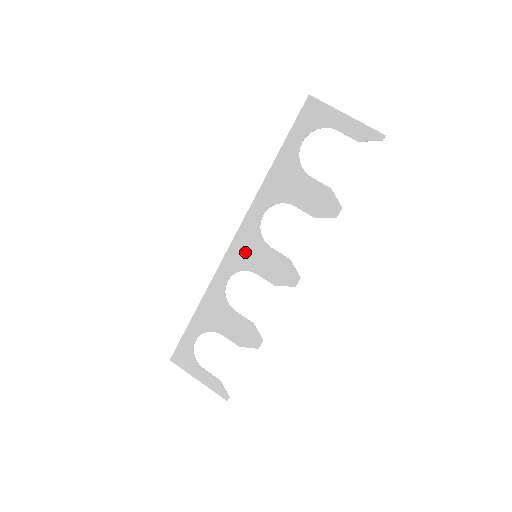
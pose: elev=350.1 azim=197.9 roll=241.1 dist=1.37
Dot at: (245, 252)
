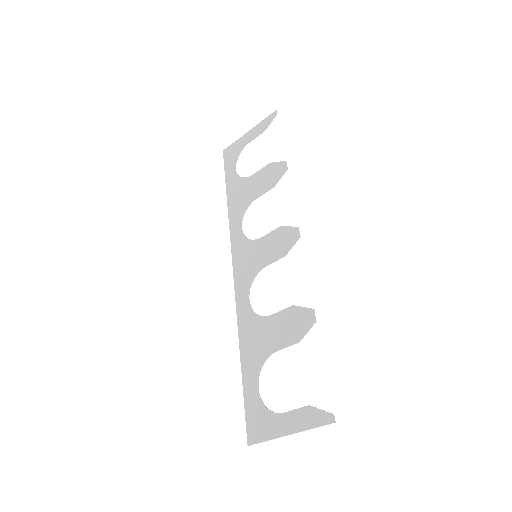
Dot at: (246, 263)
